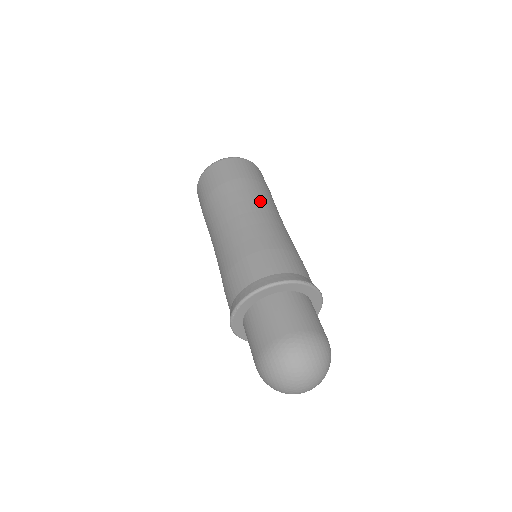
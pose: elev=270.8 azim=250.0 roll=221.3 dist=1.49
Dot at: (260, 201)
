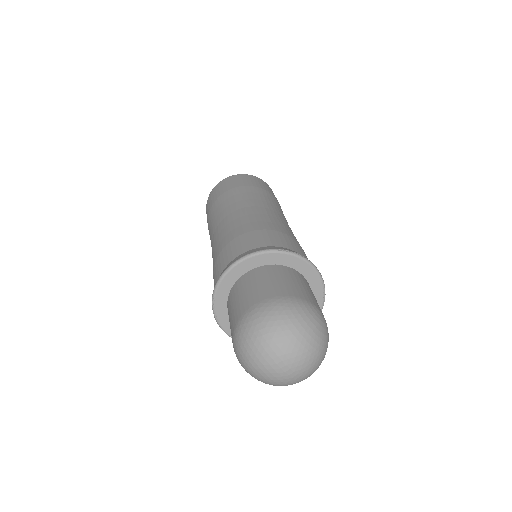
Dot at: (247, 200)
